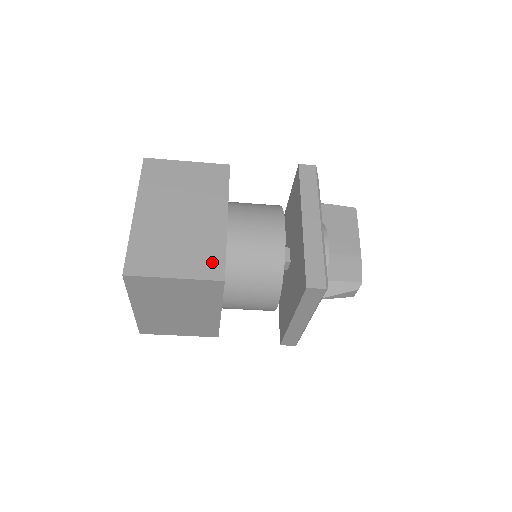
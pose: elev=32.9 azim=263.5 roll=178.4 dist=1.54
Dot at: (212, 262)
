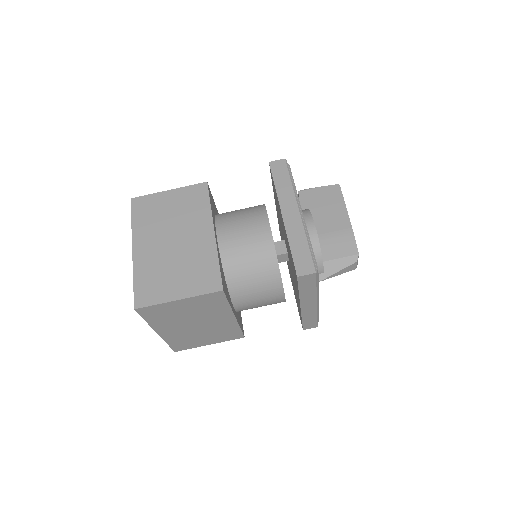
Dot at: (209, 276)
